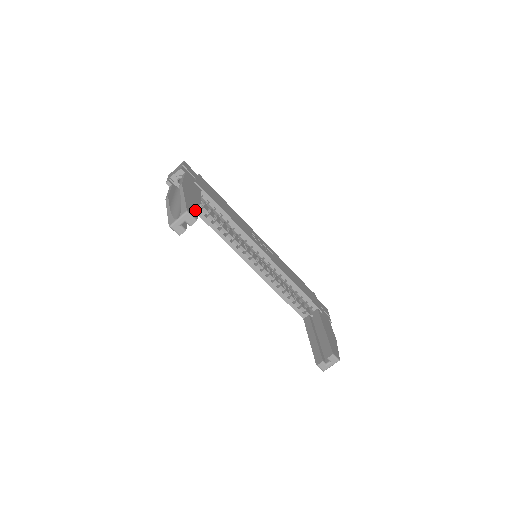
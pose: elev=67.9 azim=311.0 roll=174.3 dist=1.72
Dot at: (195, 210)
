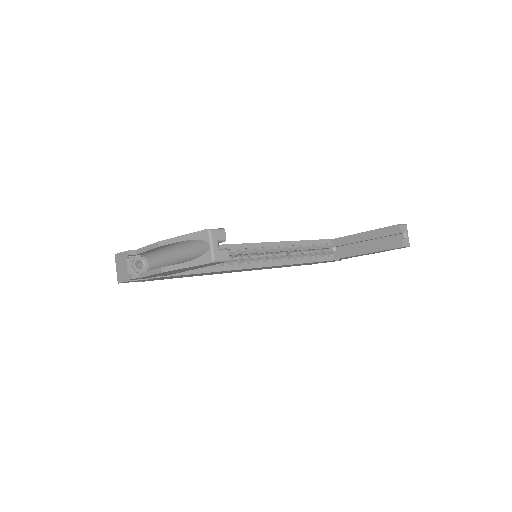
Dot at: occluded
